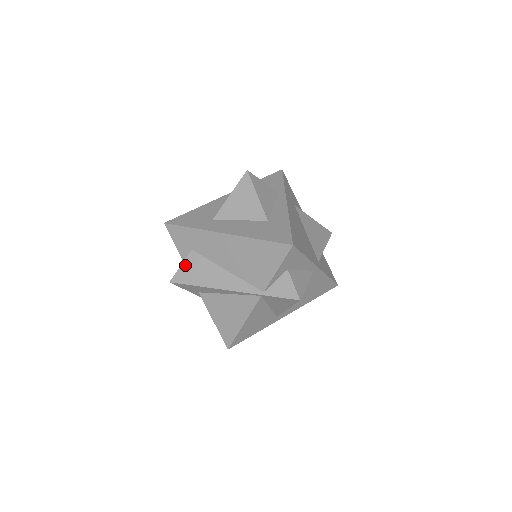
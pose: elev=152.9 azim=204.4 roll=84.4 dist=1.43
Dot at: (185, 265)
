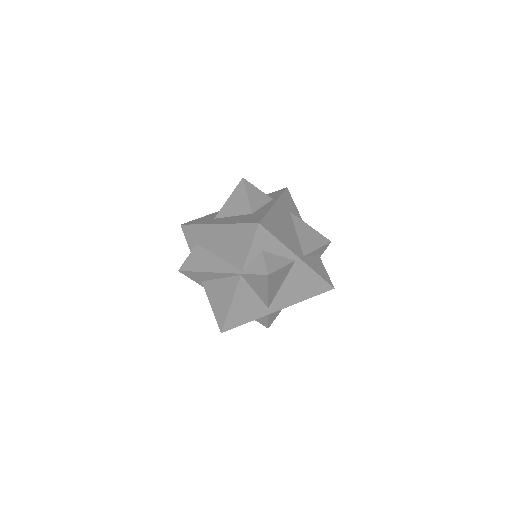
Dot at: (190, 256)
